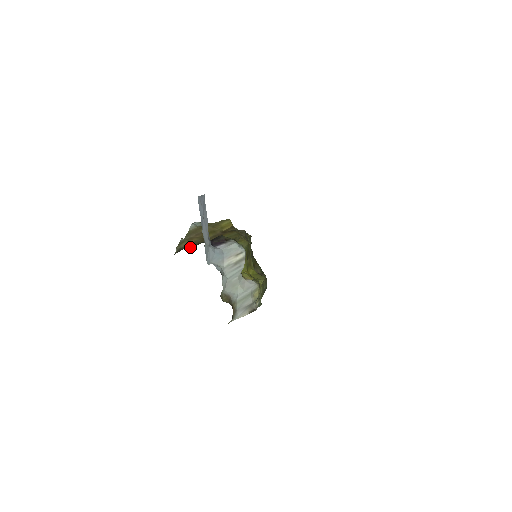
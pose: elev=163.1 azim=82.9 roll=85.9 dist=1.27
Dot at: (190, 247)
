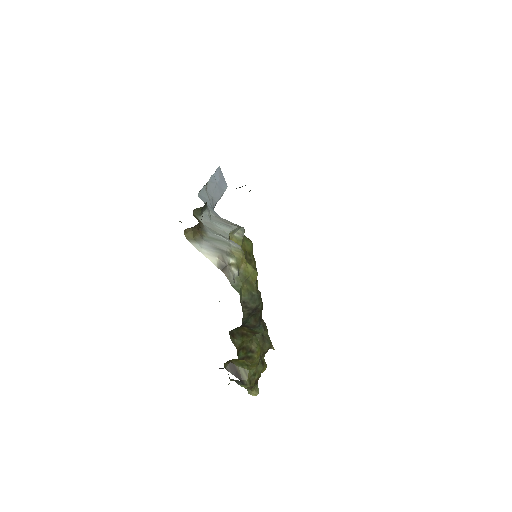
Dot at: occluded
